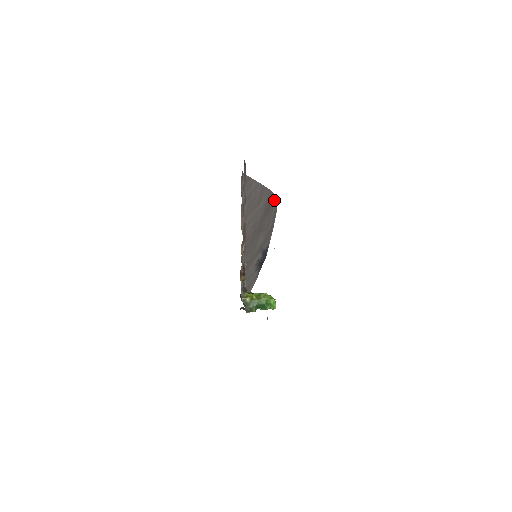
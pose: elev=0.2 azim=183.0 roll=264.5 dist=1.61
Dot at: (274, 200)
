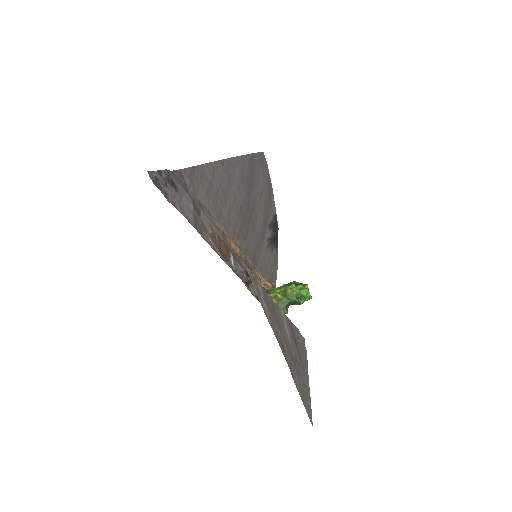
Dot at: (254, 160)
